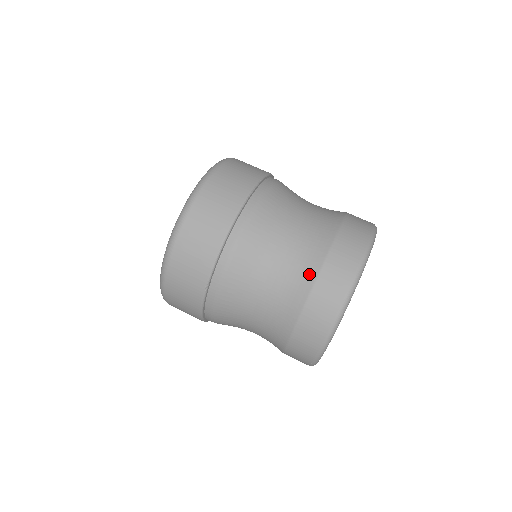
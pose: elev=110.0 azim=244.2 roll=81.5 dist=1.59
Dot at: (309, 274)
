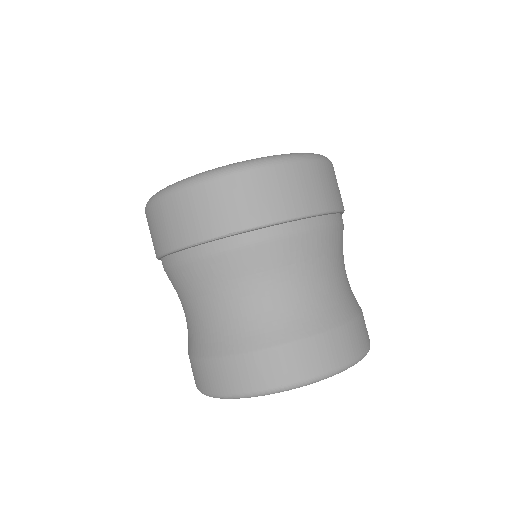
Dot at: (196, 348)
